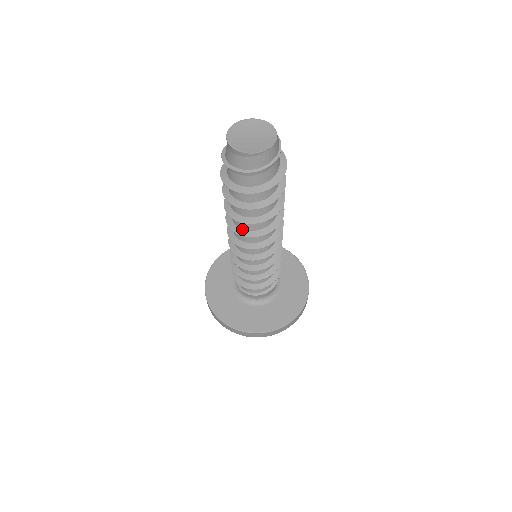
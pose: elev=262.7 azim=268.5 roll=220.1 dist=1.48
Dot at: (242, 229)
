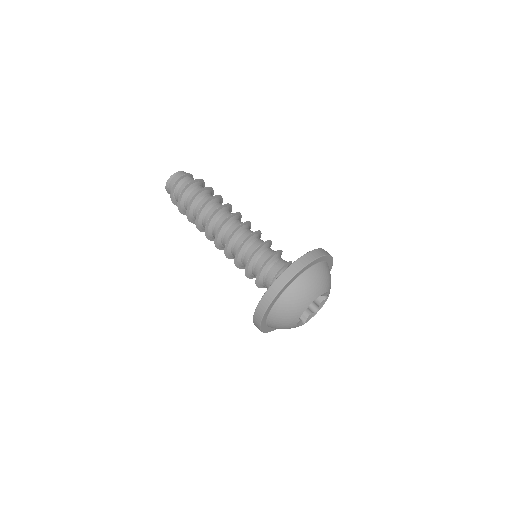
Dot at: (211, 217)
